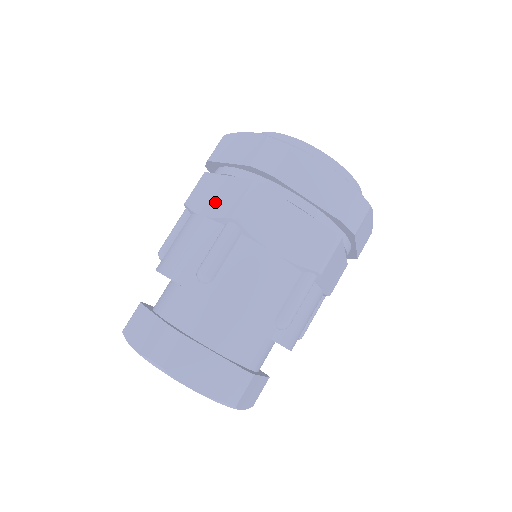
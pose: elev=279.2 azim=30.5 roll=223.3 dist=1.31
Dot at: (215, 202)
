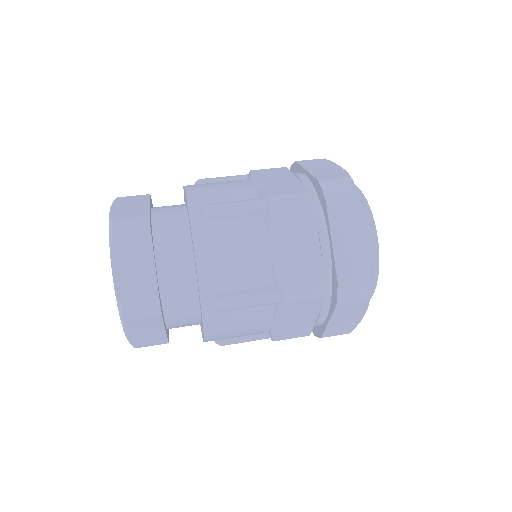
Dot at: (271, 183)
